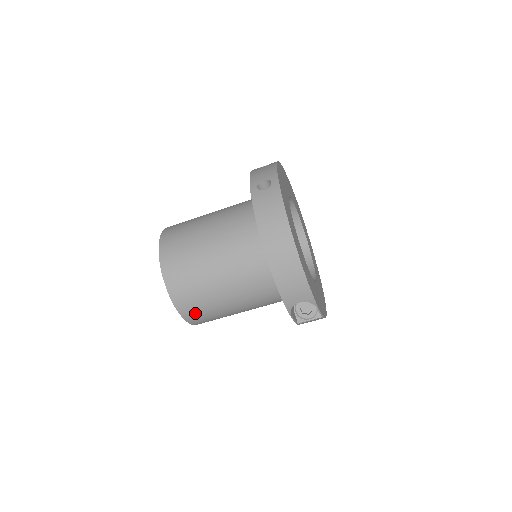
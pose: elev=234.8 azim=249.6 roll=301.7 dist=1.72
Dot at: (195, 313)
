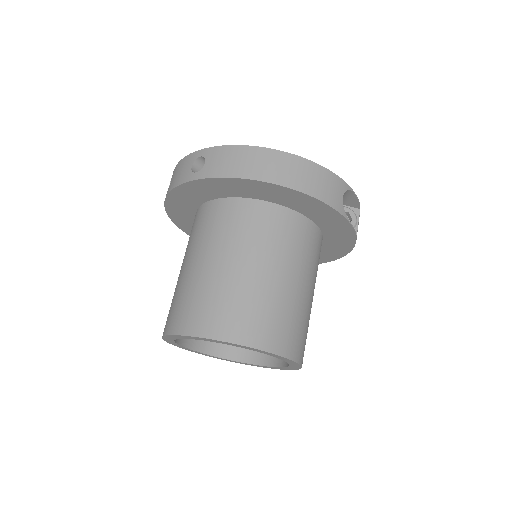
Dot at: (293, 340)
